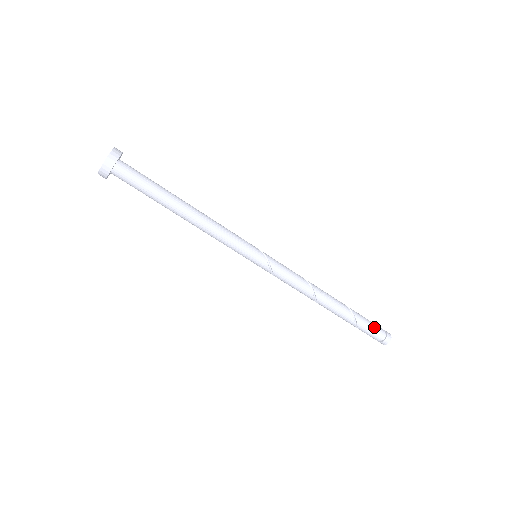
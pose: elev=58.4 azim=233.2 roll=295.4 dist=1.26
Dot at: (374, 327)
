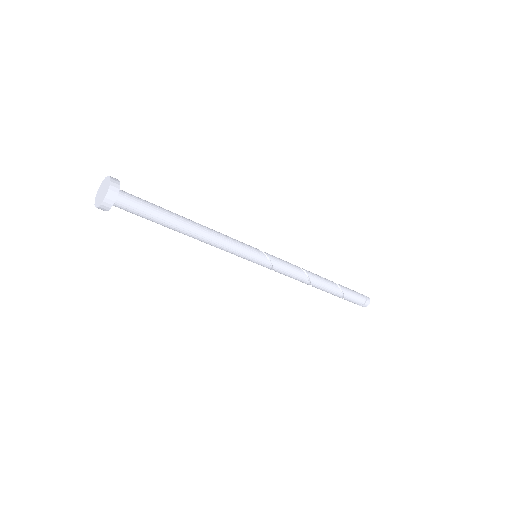
Dot at: (357, 295)
